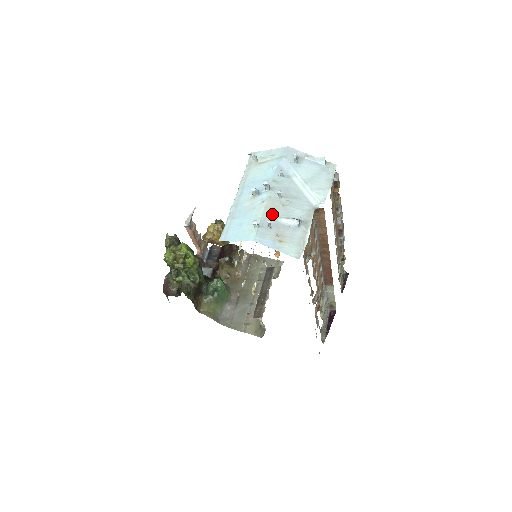
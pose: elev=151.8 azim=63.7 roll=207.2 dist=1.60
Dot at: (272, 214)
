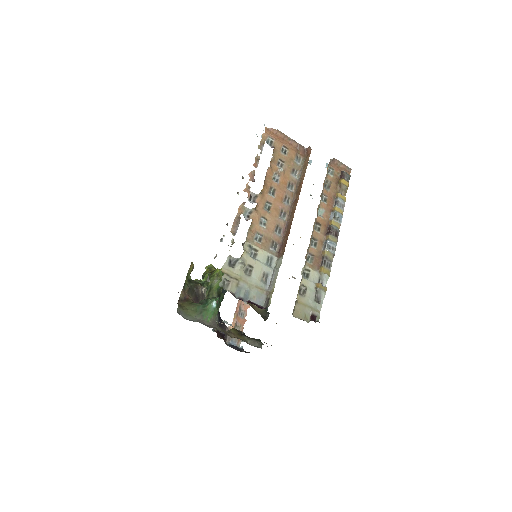
Dot at: occluded
